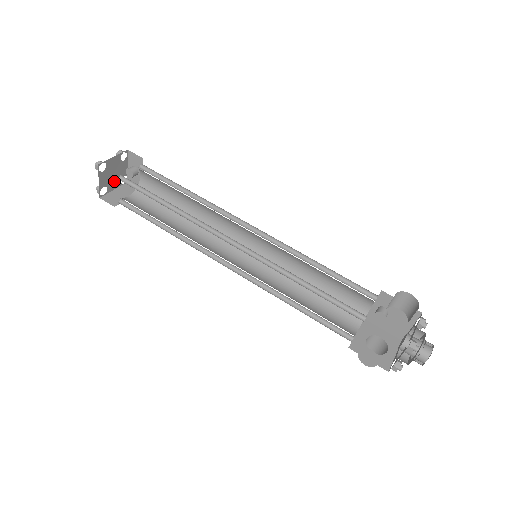
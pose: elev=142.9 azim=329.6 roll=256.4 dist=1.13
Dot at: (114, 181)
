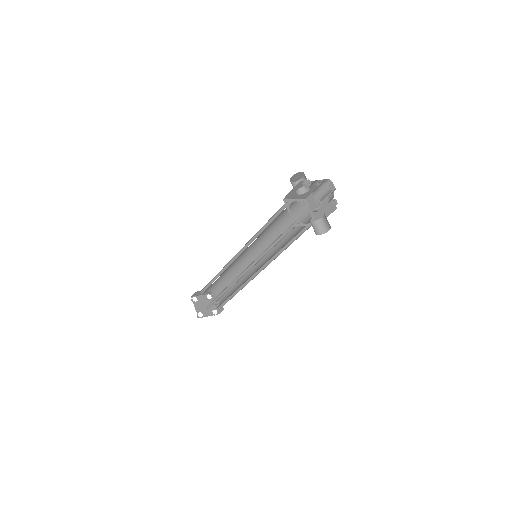
Dot at: (207, 311)
